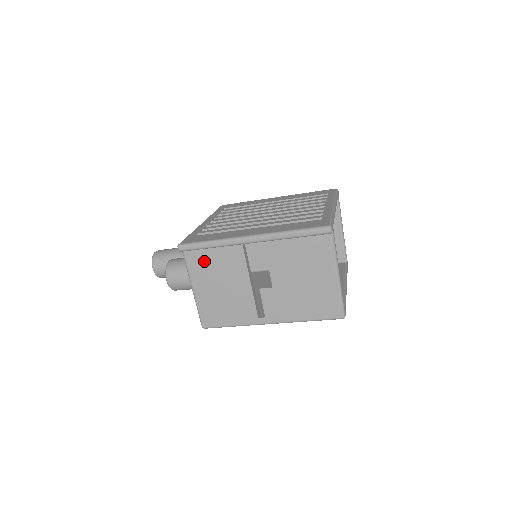
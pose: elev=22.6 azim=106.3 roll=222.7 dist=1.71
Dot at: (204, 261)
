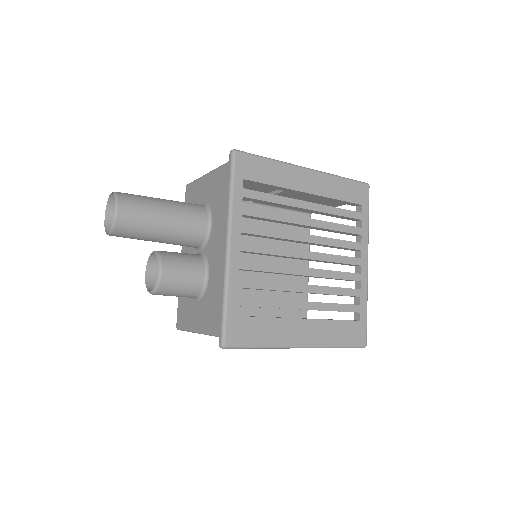
Dot at: occluded
